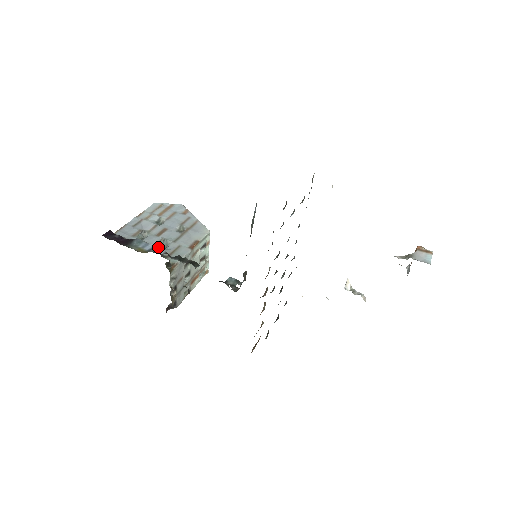
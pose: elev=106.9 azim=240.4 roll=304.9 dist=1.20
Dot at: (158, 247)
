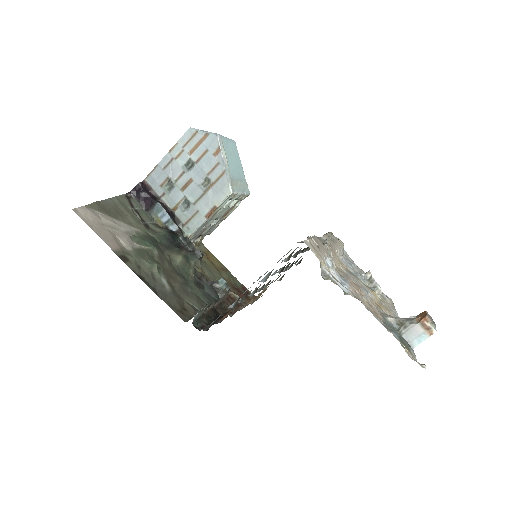
Dot at: (179, 209)
